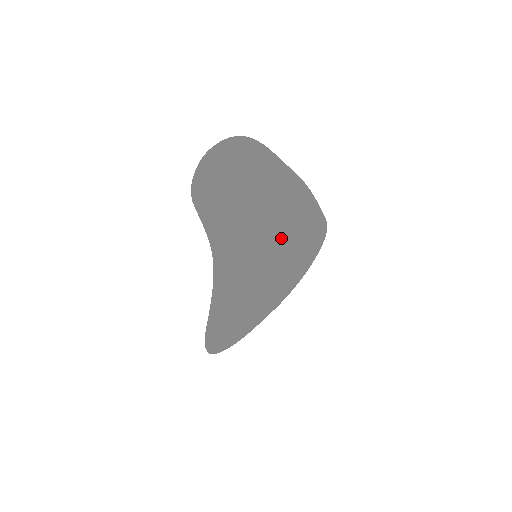
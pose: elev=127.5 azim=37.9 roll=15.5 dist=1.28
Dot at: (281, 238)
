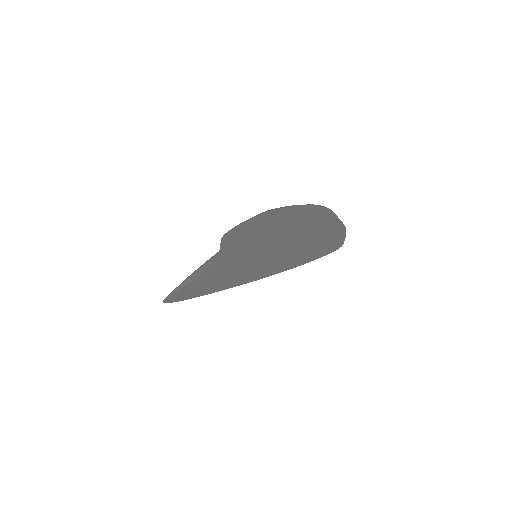
Dot at: (290, 253)
